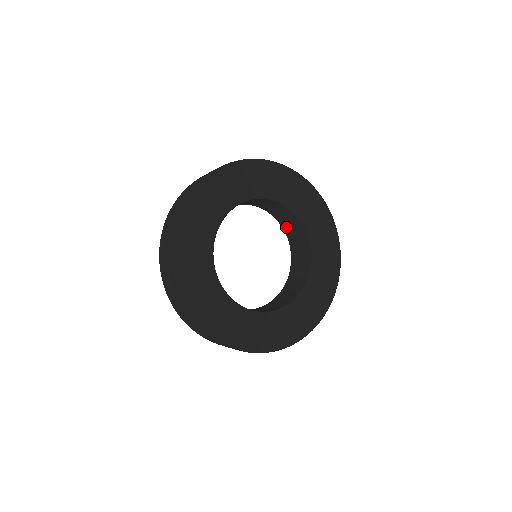
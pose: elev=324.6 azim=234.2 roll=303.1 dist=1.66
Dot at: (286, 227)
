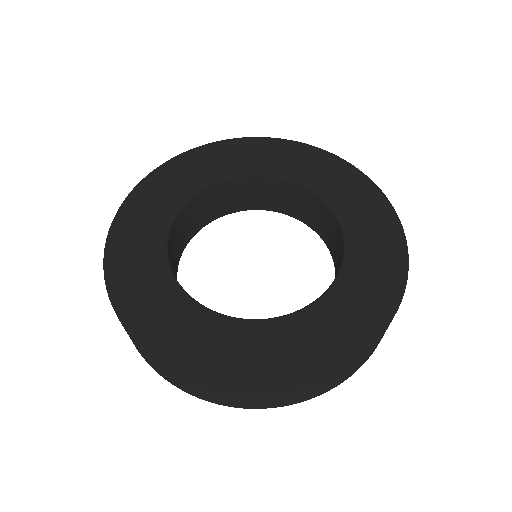
Dot at: (332, 248)
